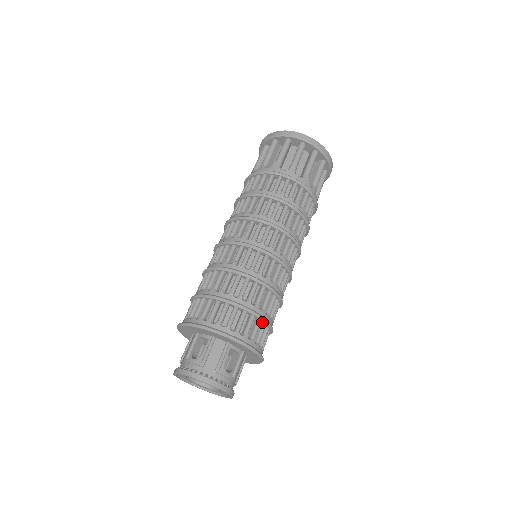
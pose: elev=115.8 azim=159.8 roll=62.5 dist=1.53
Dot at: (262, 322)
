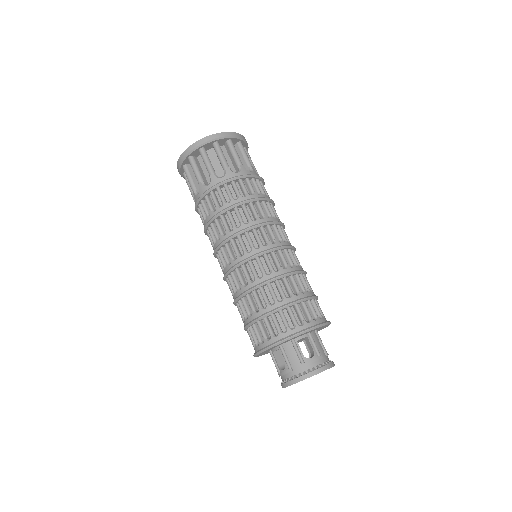
Dot at: (300, 303)
